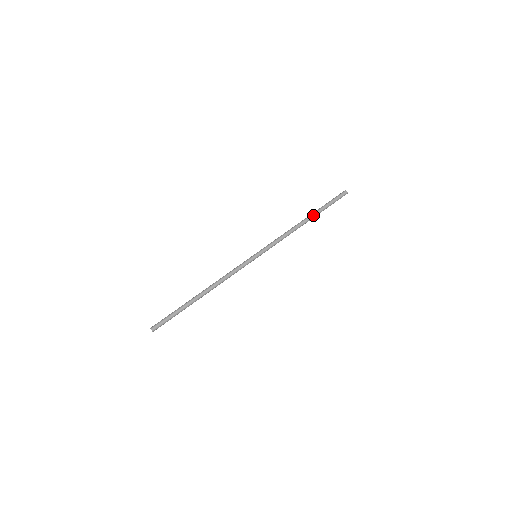
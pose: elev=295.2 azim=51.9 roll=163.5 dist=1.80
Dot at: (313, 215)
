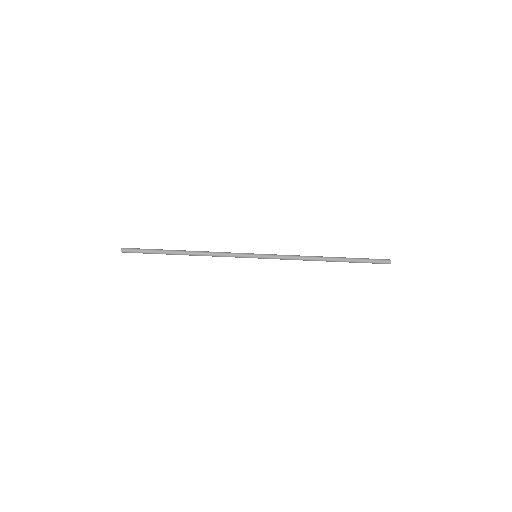
Dot at: (338, 258)
